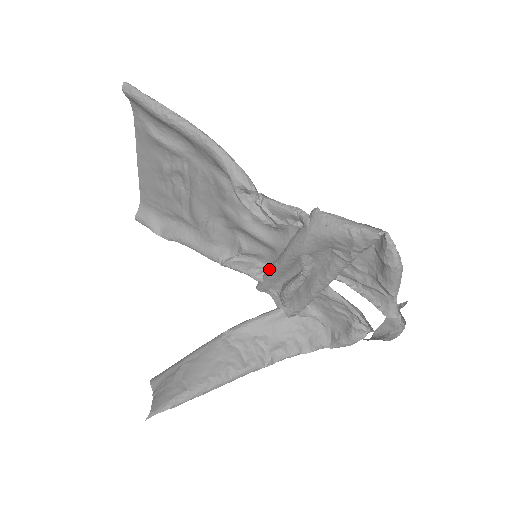
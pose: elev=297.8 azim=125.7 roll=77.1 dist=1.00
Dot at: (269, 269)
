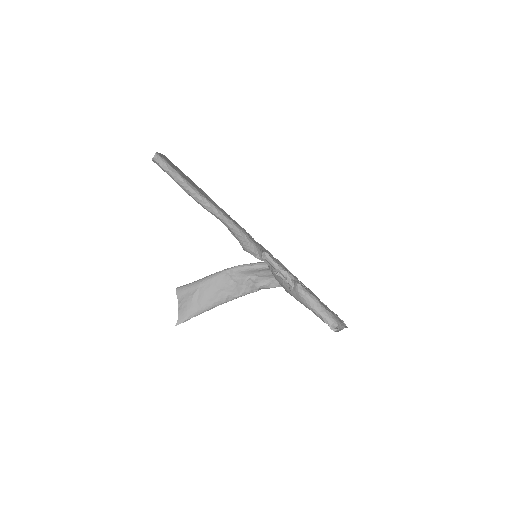
Dot at: occluded
